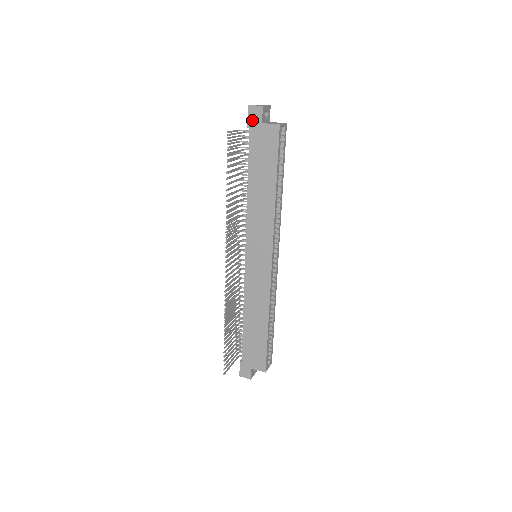
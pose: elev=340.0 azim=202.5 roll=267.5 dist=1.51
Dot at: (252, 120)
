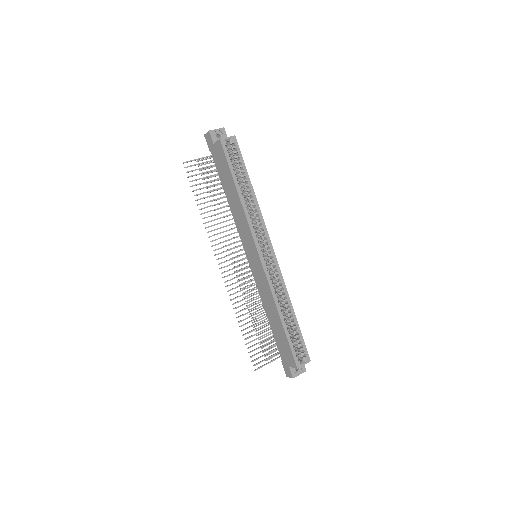
Dot at: (209, 145)
